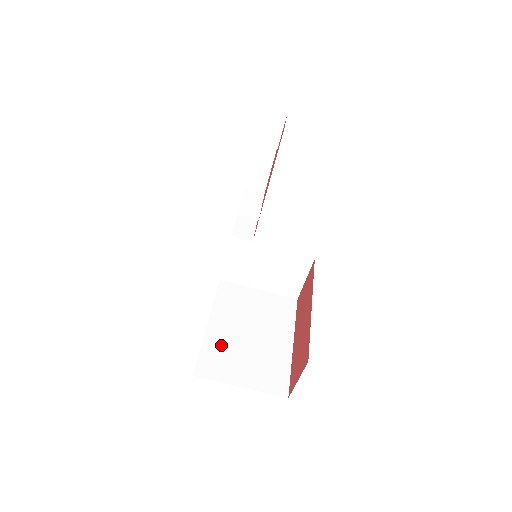
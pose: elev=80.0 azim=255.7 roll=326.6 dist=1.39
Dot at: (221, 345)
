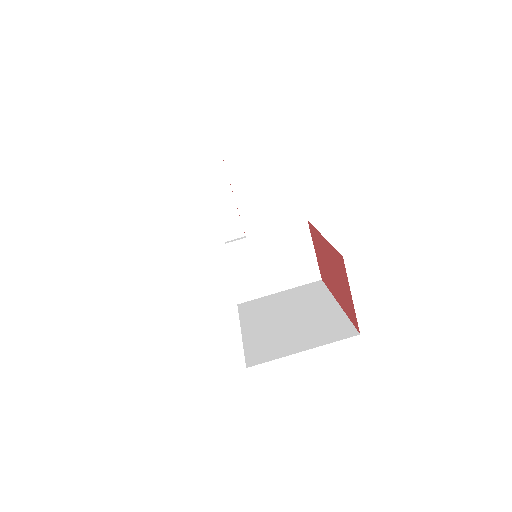
Dot at: (264, 337)
